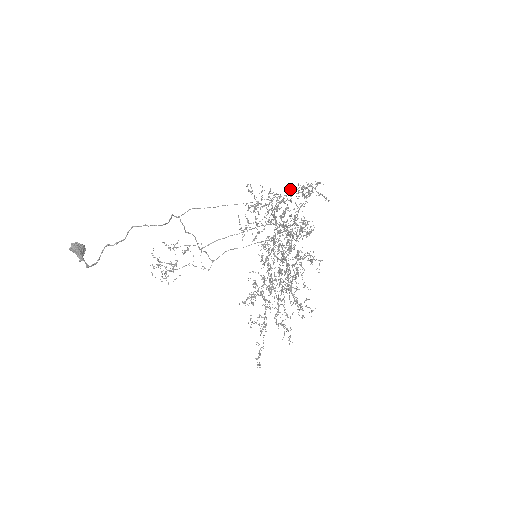
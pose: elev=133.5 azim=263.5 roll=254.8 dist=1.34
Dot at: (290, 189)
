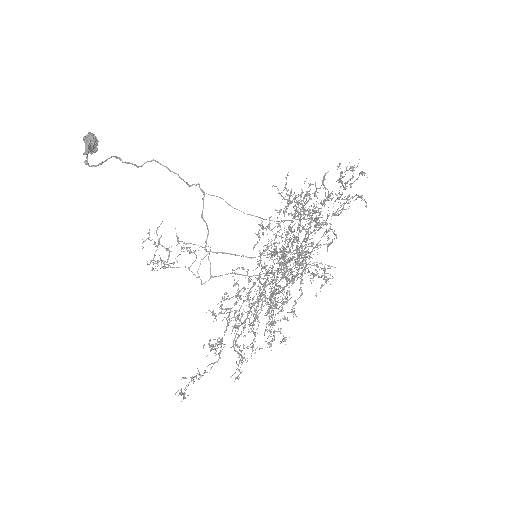
Dot at: (330, 194)
